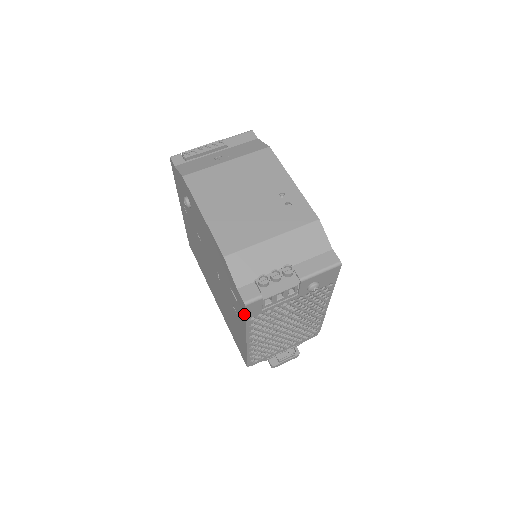
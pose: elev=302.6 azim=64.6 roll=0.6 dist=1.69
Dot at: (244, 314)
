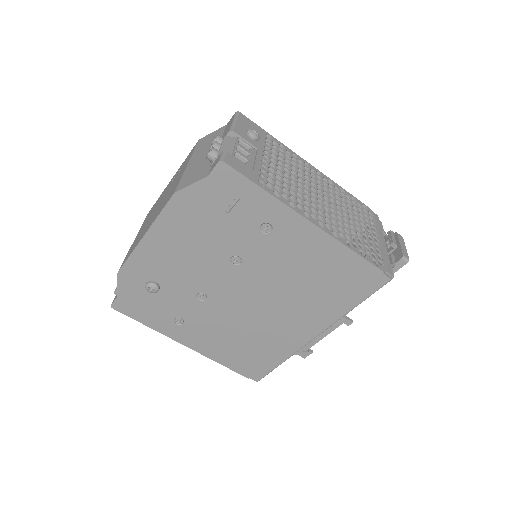
Dot at: (246, 181)
